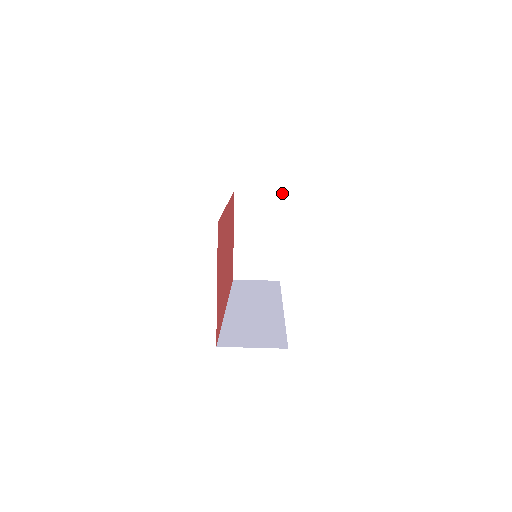
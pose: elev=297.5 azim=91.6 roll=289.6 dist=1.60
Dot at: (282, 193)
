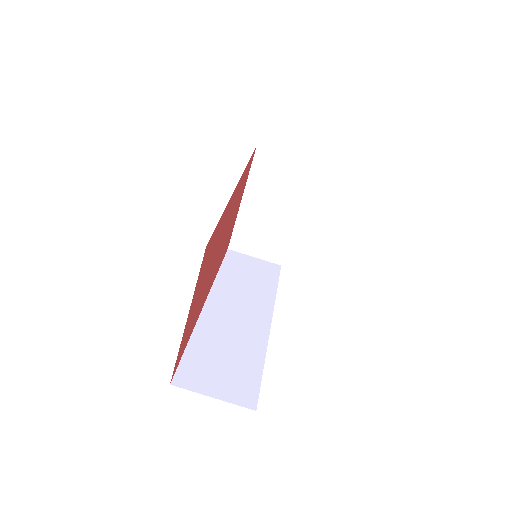
Dot at: occluded
